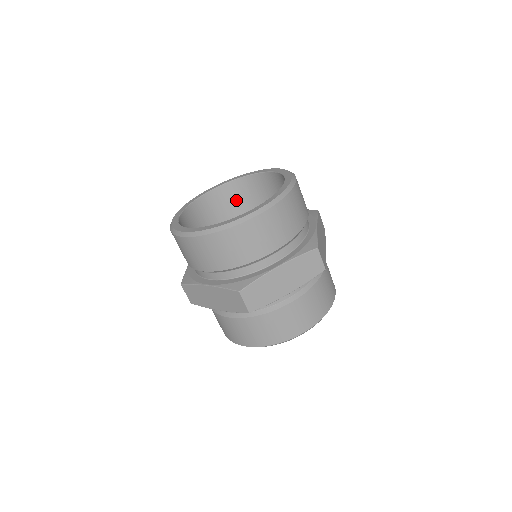
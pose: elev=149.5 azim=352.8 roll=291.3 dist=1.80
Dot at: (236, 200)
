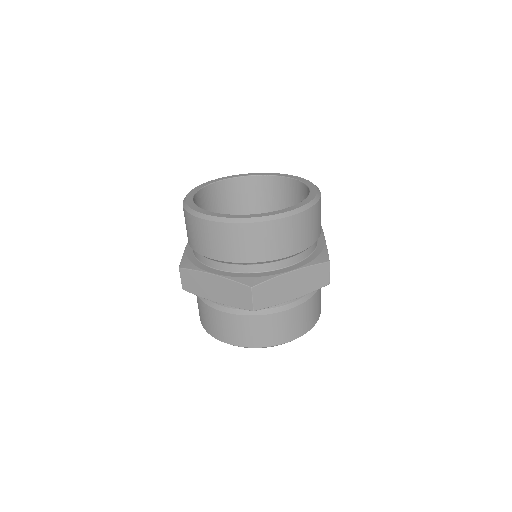
Dot at: (292, 199)
